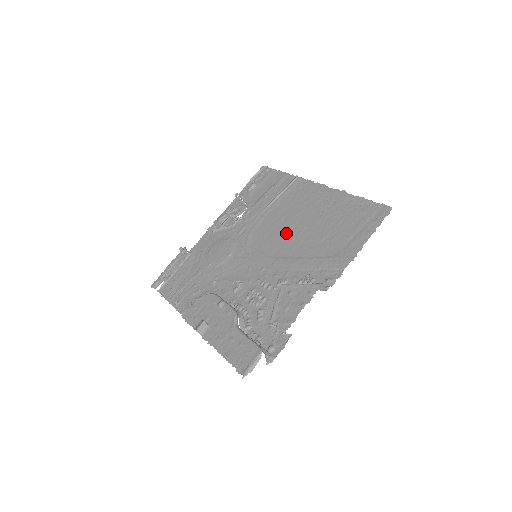
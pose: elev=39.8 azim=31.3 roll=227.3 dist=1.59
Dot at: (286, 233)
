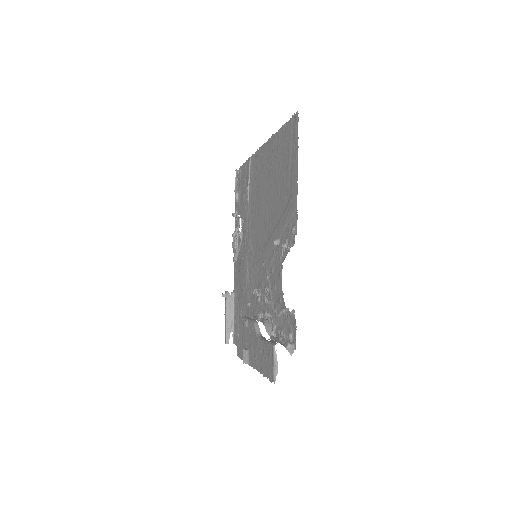
Dot at: (262, 215)
